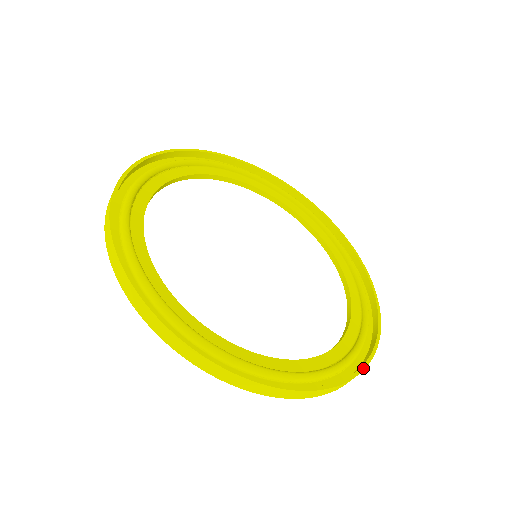
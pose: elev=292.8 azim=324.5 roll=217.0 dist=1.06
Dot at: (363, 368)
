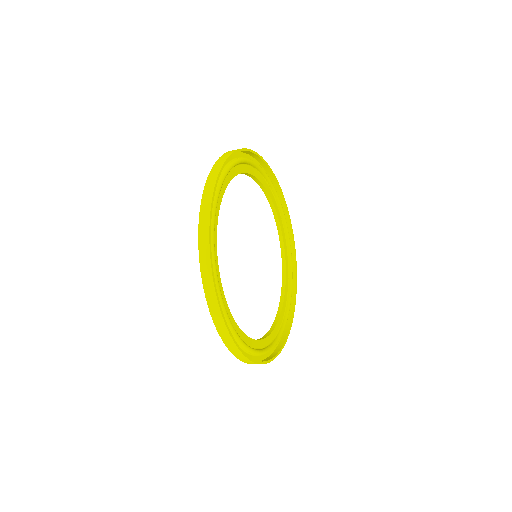
Dot at: (225, 321)
